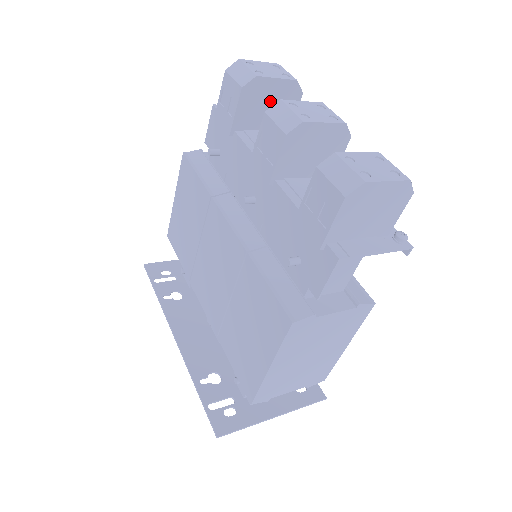
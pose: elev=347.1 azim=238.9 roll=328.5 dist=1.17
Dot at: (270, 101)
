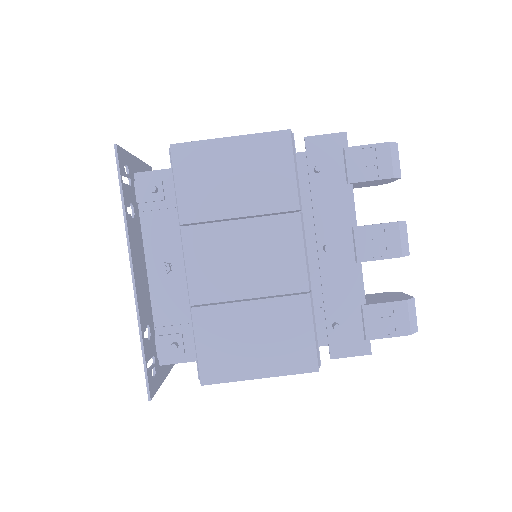
Dot at: (375, 183)
